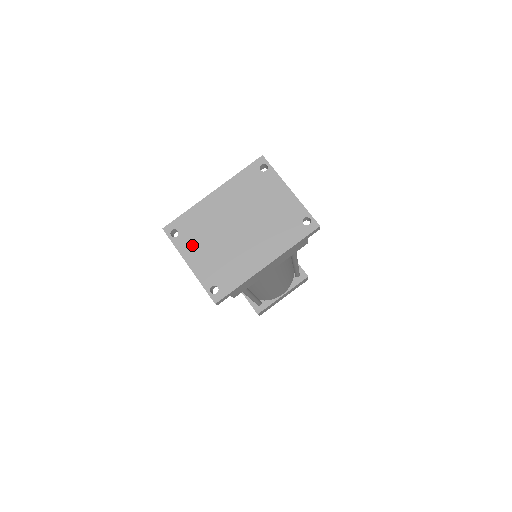
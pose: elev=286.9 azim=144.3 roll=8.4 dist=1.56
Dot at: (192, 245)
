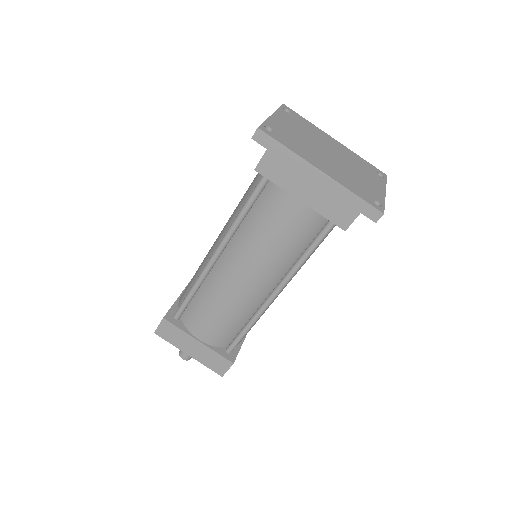
Dot at: (289, 120)
